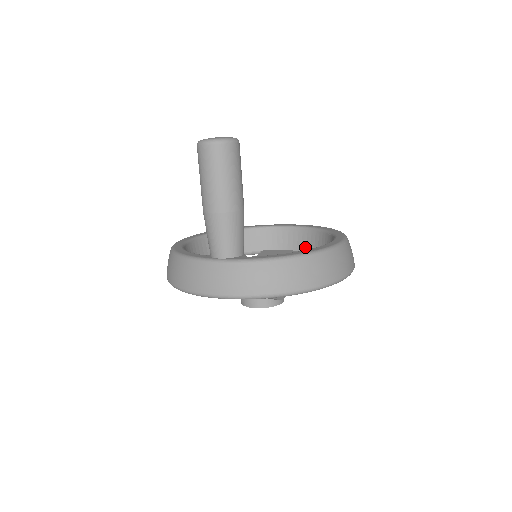
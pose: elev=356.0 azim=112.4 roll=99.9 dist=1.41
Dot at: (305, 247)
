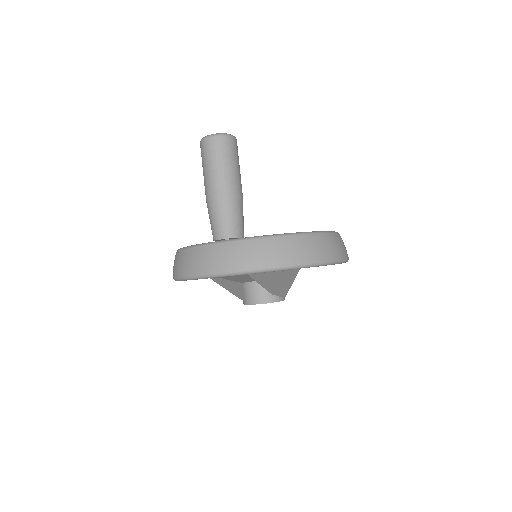
Dot at: occluded
